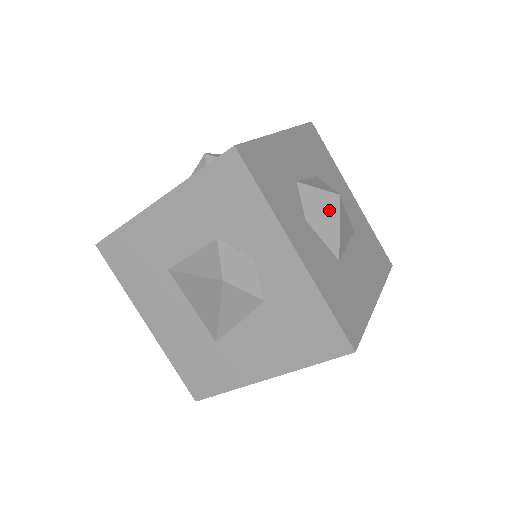
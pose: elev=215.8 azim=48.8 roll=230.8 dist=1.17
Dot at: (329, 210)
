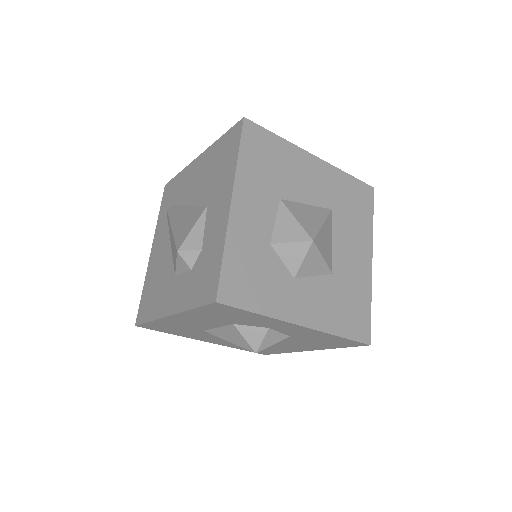
Dot at: (309, 256)
